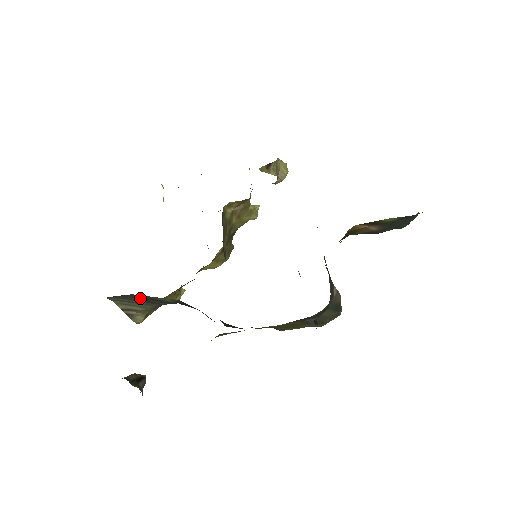
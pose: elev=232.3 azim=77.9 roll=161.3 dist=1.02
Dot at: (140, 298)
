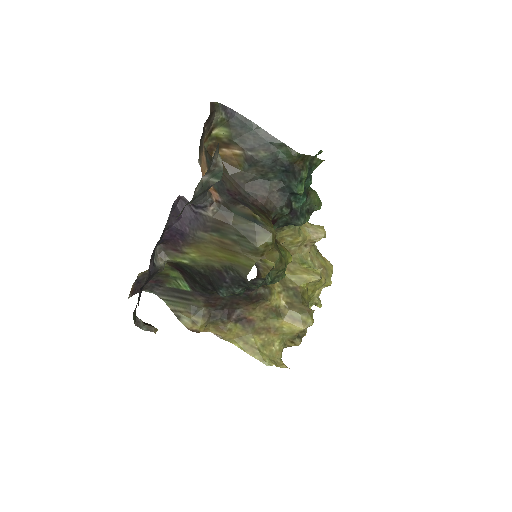
Dot at: (174, 293)
